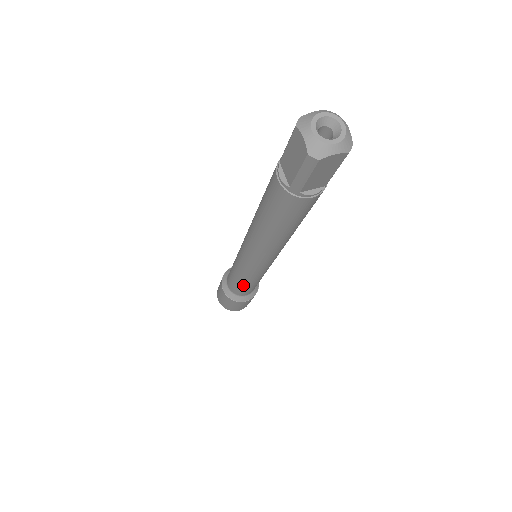
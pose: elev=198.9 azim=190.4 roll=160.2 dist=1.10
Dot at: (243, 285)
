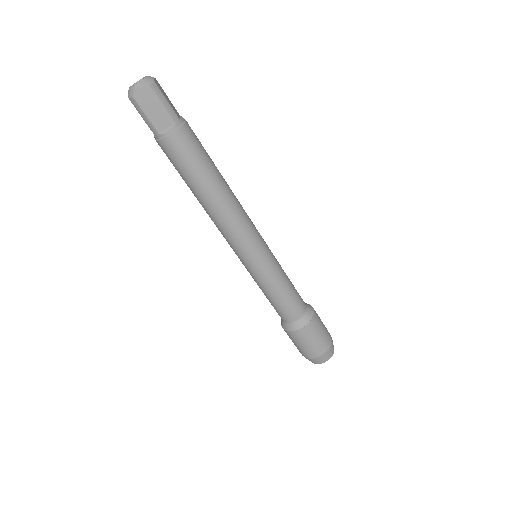
Dot at: (272, 298)
